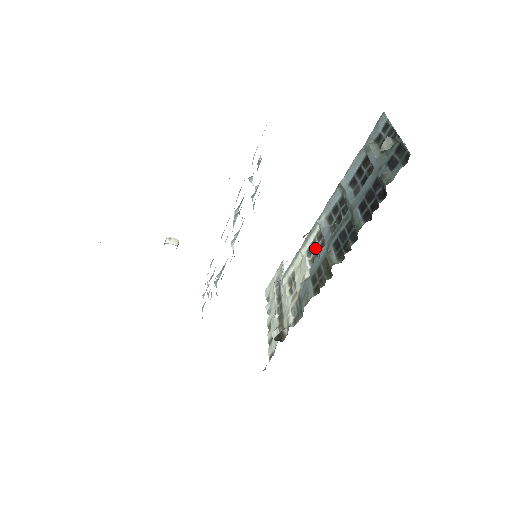
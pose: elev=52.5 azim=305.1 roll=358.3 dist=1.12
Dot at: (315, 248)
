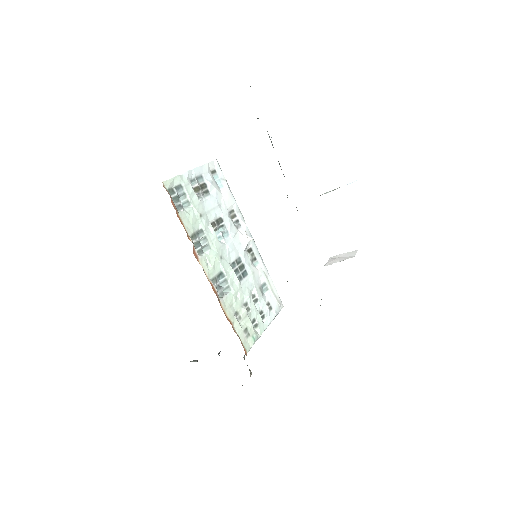
Dot at: occluded
